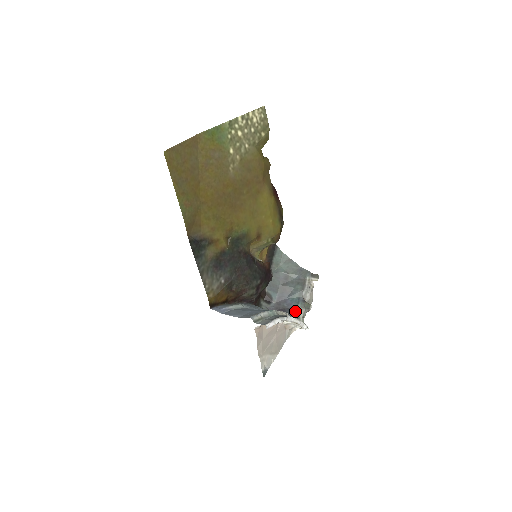
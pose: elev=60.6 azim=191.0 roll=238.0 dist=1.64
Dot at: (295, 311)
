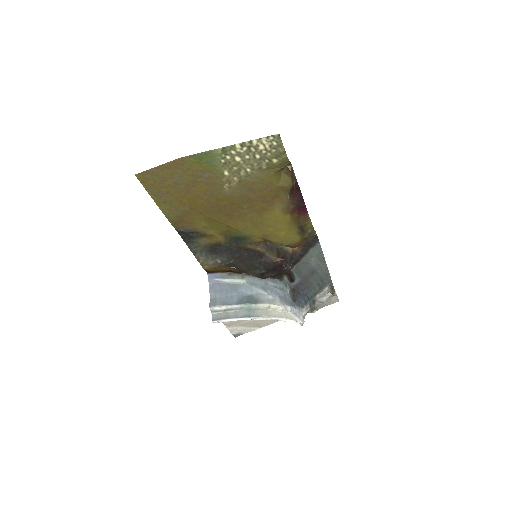
Dot at: (304, 304)
